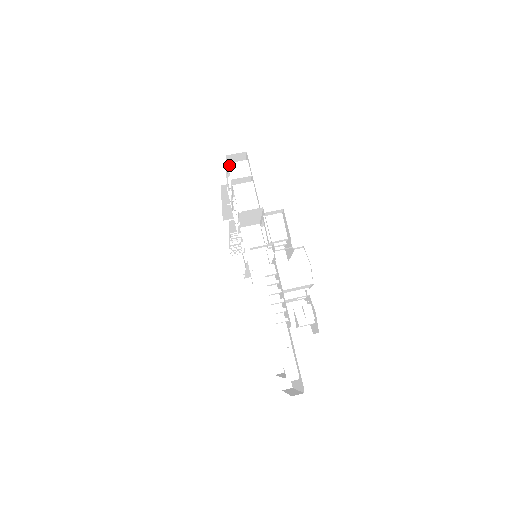
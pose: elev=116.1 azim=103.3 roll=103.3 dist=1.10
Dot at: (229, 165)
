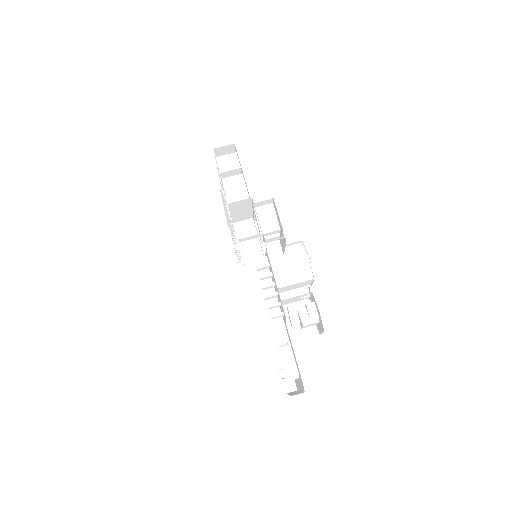
Dot at: (217, 159)
